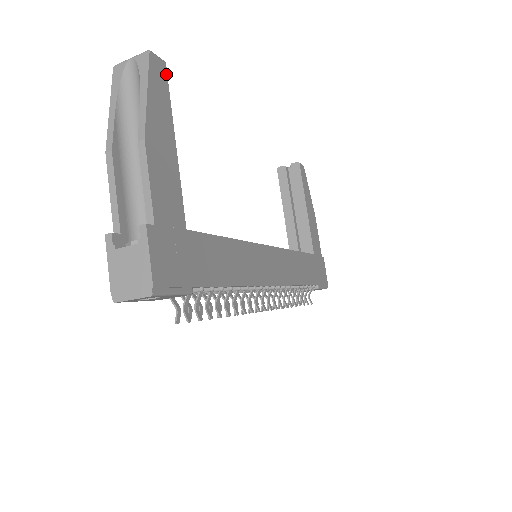
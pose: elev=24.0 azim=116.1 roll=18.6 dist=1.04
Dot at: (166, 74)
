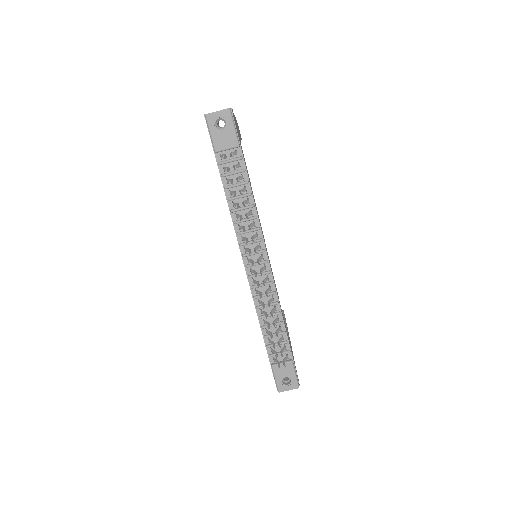
Dot at: (241, 138)
